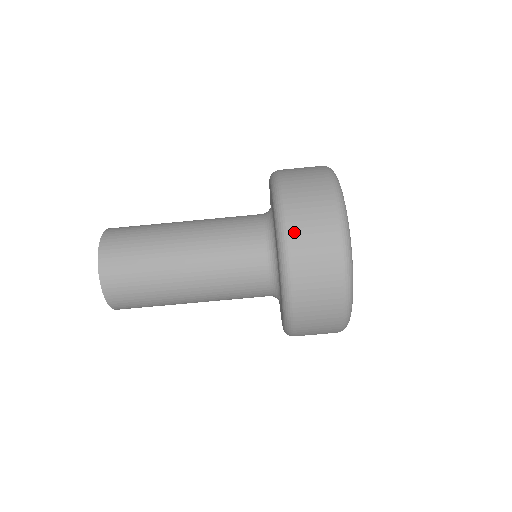
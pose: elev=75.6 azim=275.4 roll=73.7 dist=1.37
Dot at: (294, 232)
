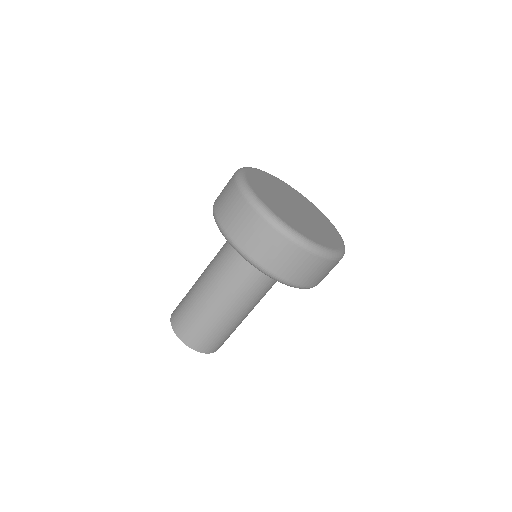
Dot at: (300, 282)
